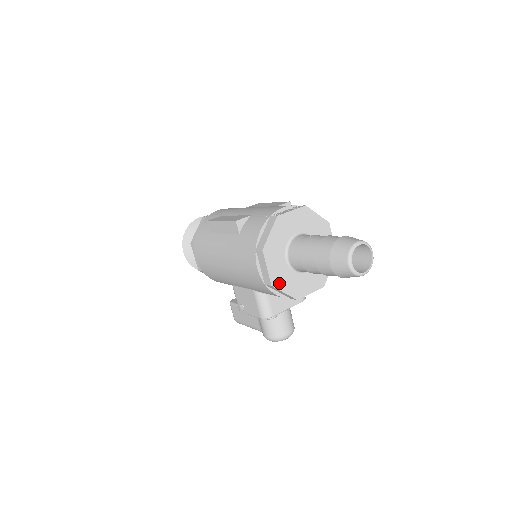
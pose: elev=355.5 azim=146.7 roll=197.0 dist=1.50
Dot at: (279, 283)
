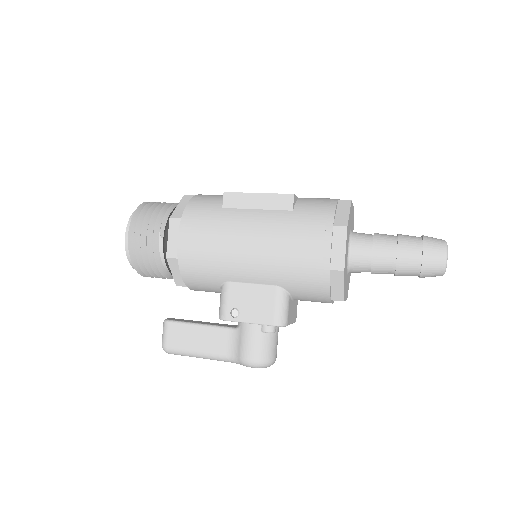
Dot at: (345, 272)
